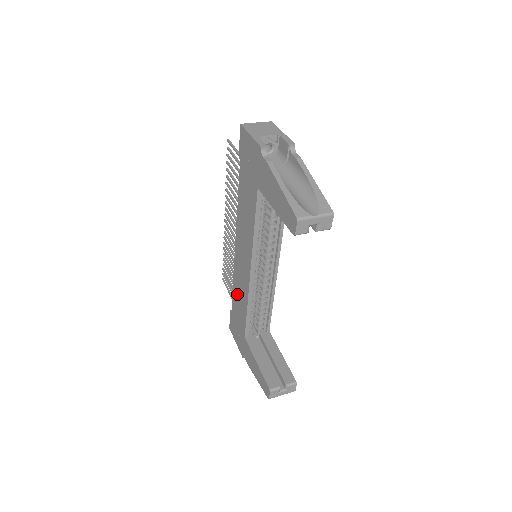
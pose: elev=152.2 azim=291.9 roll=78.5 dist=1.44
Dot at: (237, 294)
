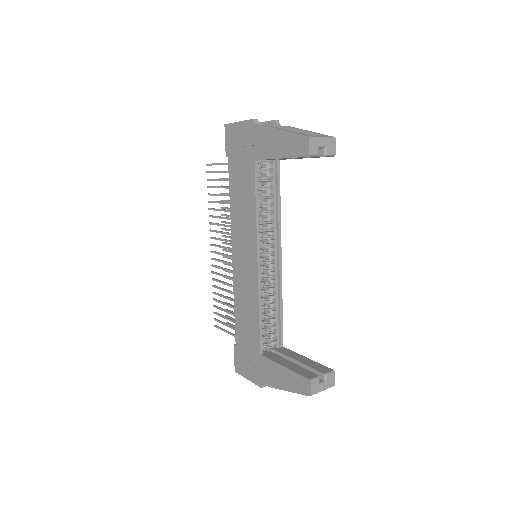
Dot at: (242, 310)
